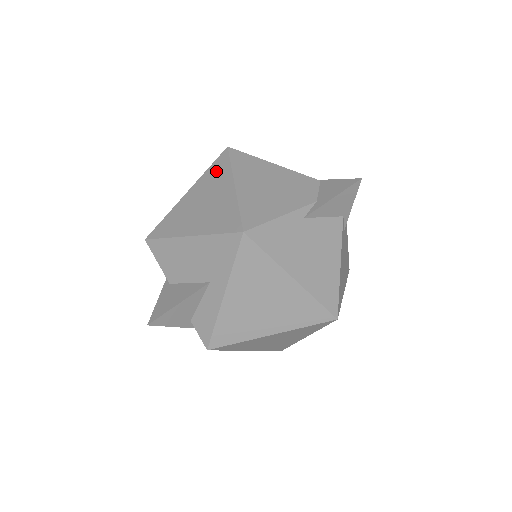
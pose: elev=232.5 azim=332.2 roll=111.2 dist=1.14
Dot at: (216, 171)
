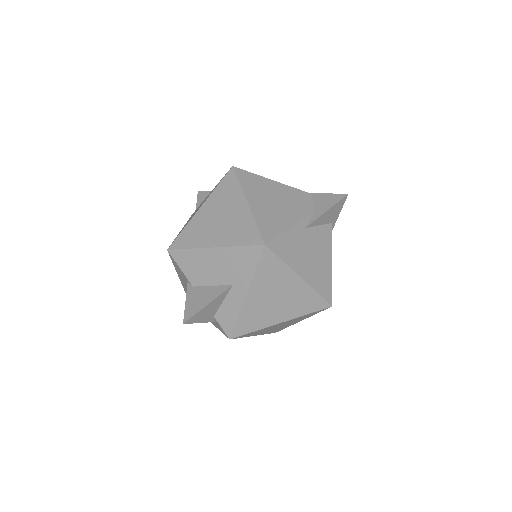
Dot at: (226, 189)
